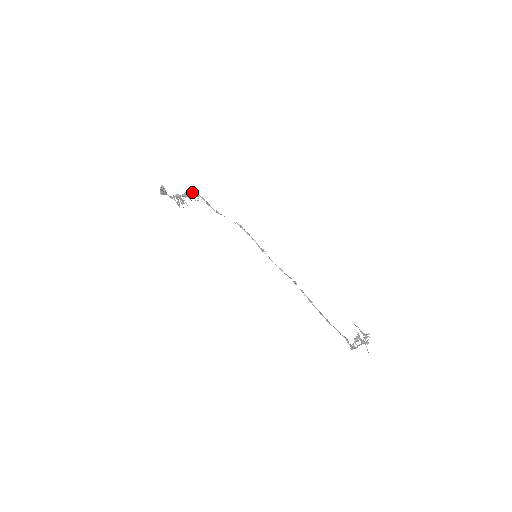
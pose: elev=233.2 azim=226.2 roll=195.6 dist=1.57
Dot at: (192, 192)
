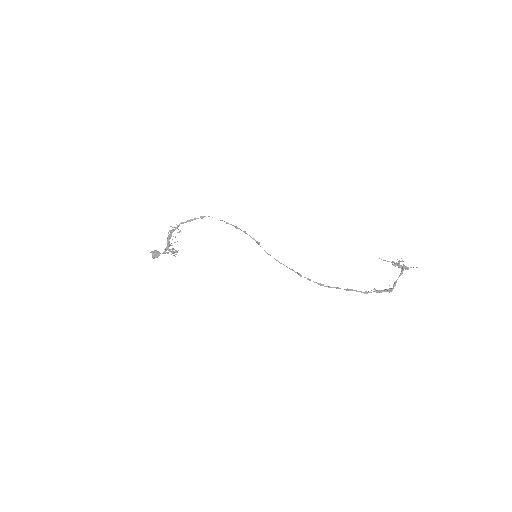
Dot at: (170, 234)
